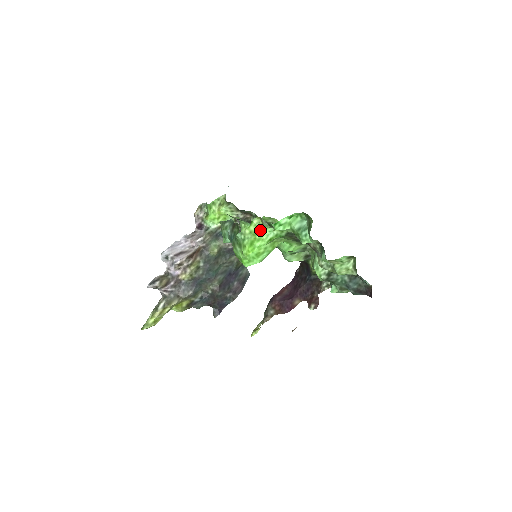
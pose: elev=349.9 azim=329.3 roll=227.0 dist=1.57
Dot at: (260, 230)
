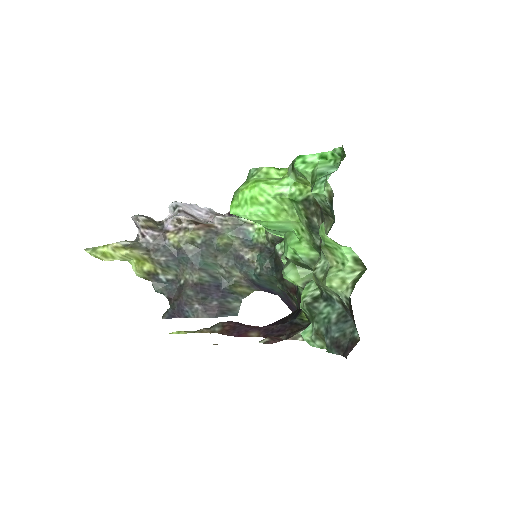
Dot at: (279, 179)
